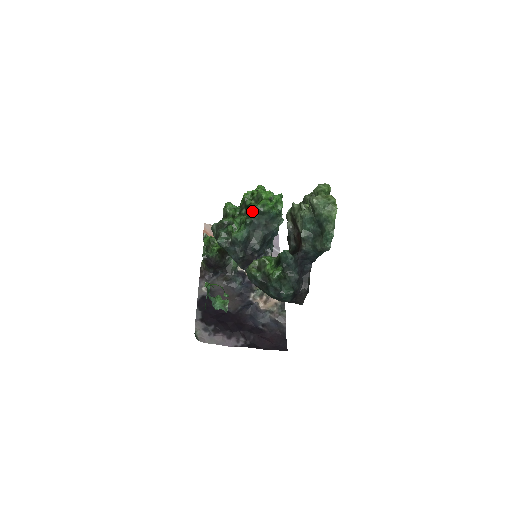
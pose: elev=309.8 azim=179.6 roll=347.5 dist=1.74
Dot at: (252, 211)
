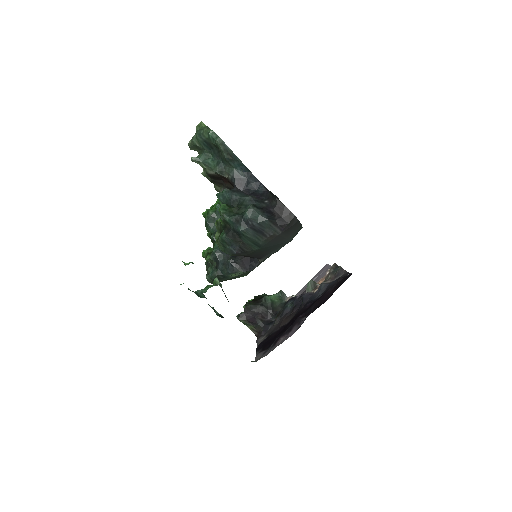
Dot at: (208, 228)
